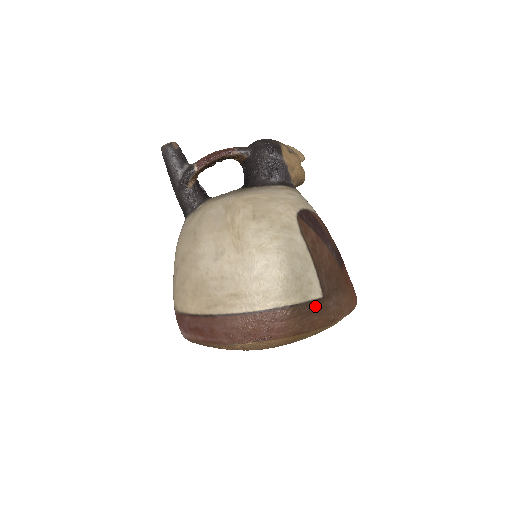
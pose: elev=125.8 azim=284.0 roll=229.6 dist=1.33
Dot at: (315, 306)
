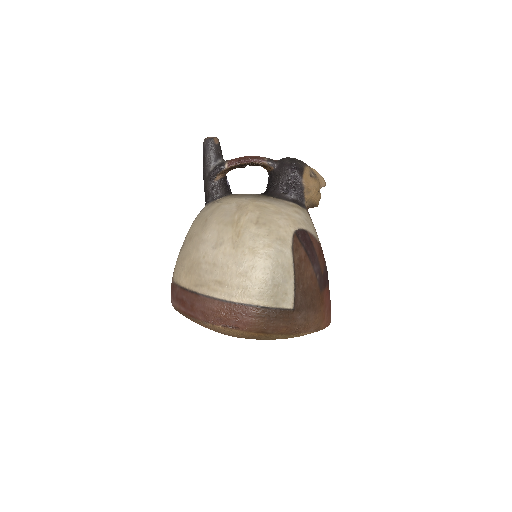
Dot at: (284, 314)
